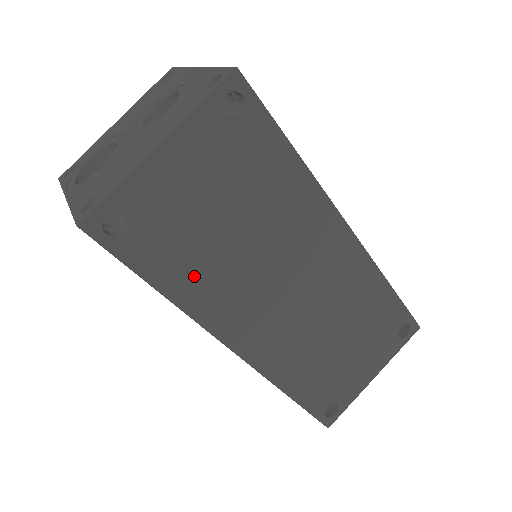
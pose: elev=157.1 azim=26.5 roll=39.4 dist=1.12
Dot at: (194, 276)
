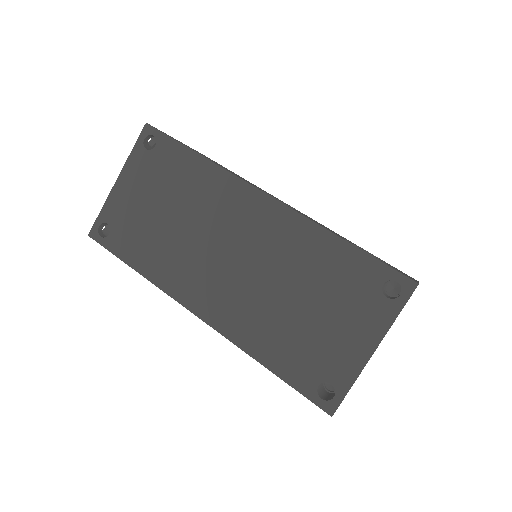
Dot at: (152, 255)
